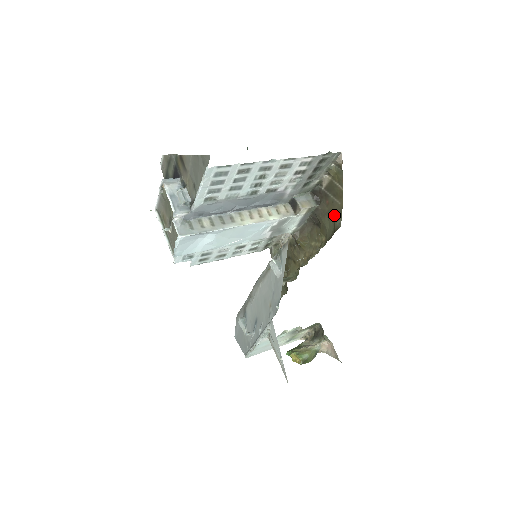
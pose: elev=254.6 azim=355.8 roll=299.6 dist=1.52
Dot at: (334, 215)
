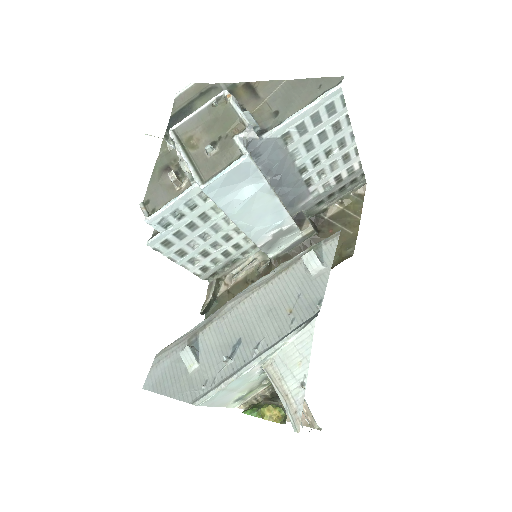
Dot at: (341, 244)
